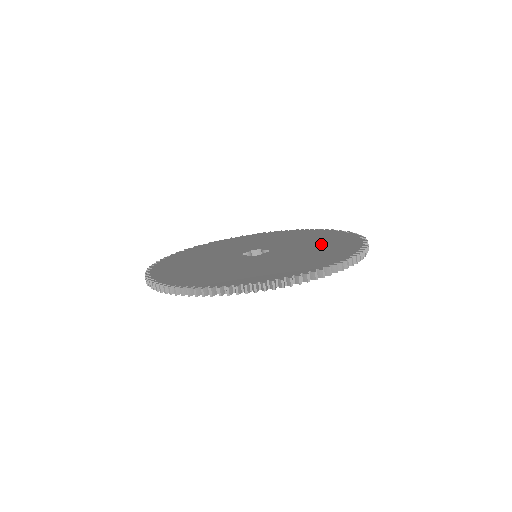
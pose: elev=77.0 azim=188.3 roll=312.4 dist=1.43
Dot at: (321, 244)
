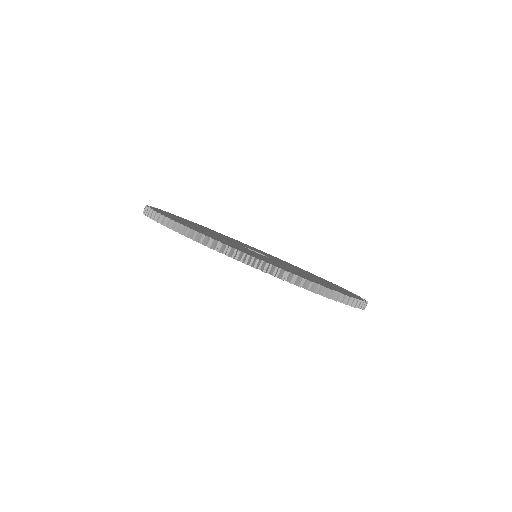
Dot at: (322, 281)
